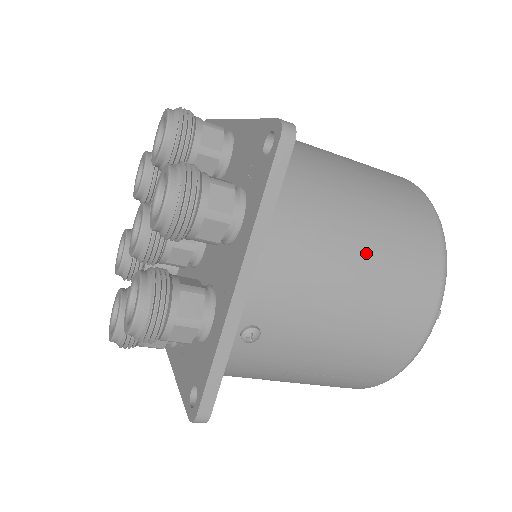
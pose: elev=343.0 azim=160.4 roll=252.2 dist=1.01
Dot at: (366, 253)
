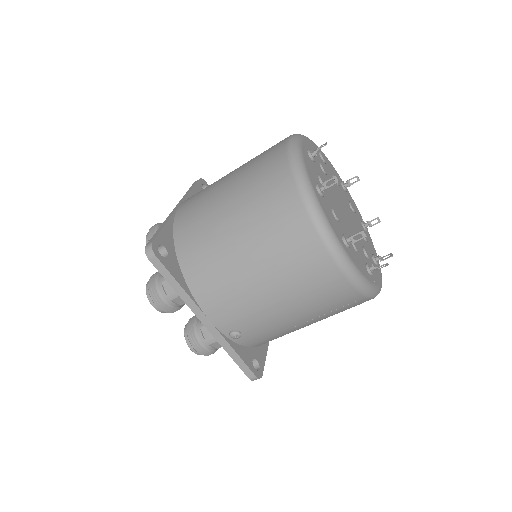
Dot at: (250, 259)
